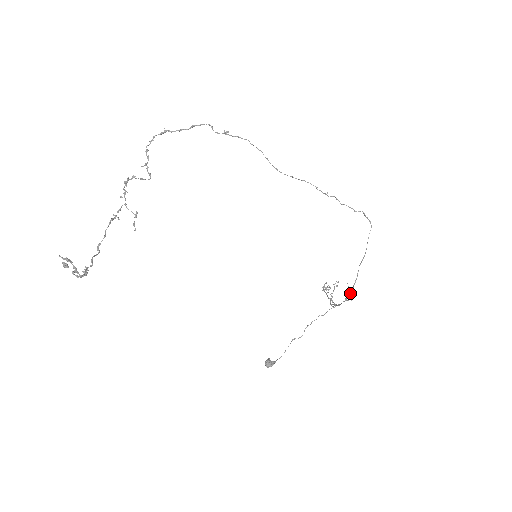
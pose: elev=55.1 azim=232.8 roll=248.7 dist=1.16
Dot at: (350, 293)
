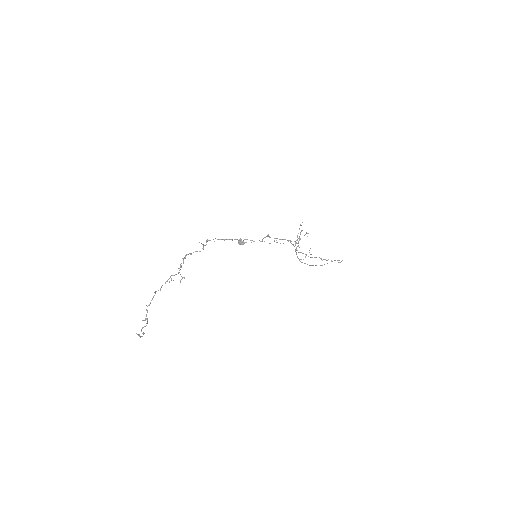
Dot at: occluded
